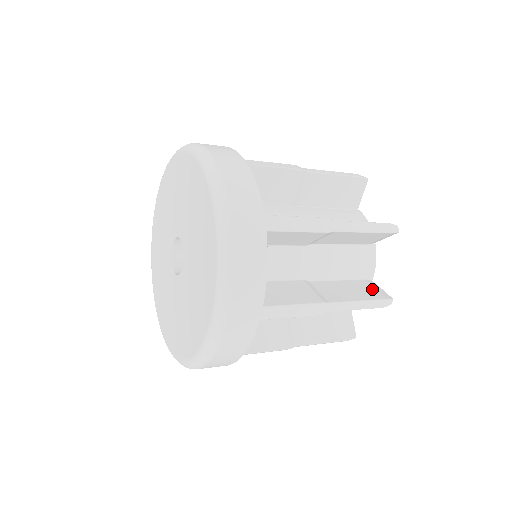
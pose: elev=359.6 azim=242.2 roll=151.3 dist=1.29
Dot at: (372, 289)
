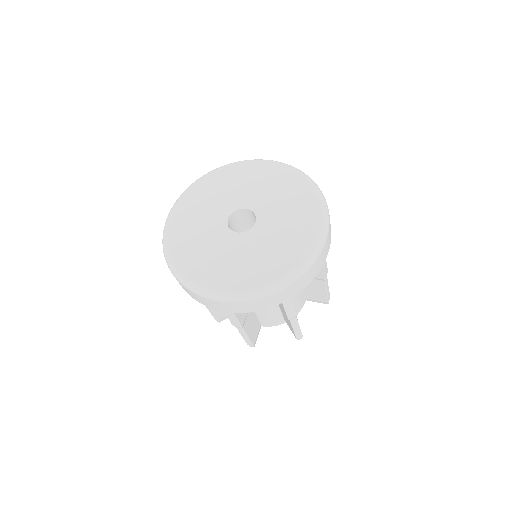
Dot at: occluded
